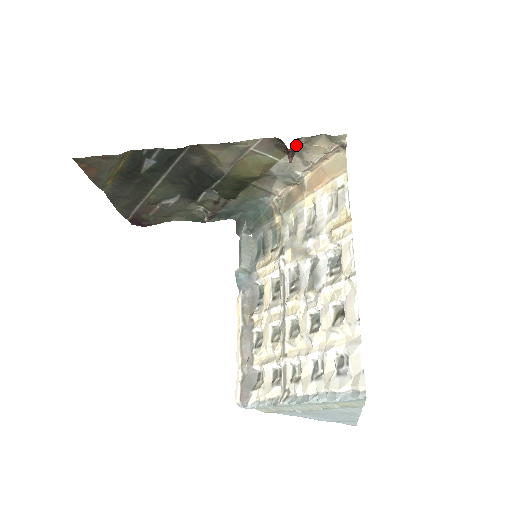
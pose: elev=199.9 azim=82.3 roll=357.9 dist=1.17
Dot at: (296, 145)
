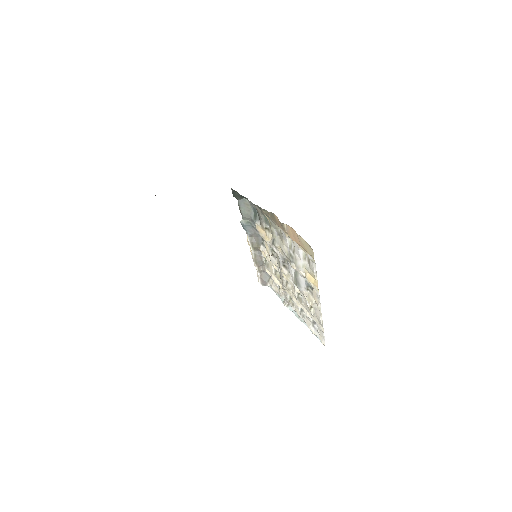
Dot at: occluded
